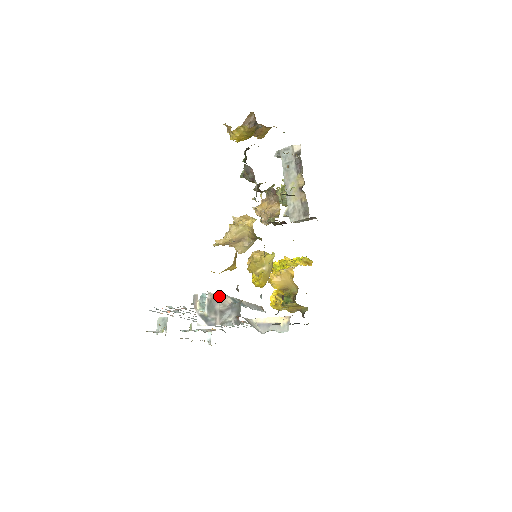
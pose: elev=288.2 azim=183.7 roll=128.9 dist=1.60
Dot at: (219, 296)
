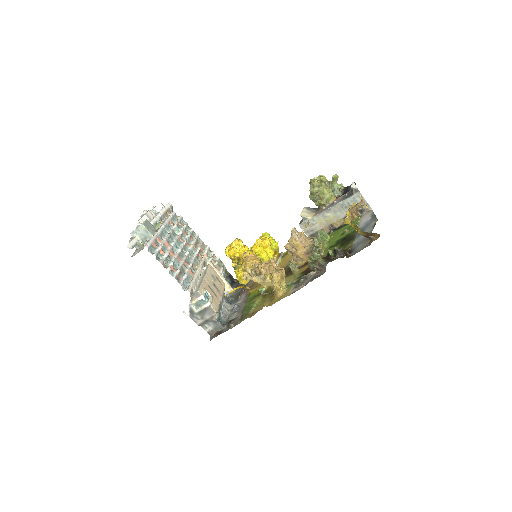
Dot at: (215, 314)
